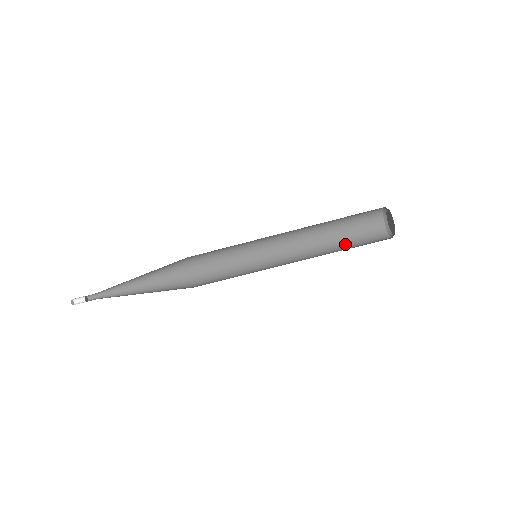
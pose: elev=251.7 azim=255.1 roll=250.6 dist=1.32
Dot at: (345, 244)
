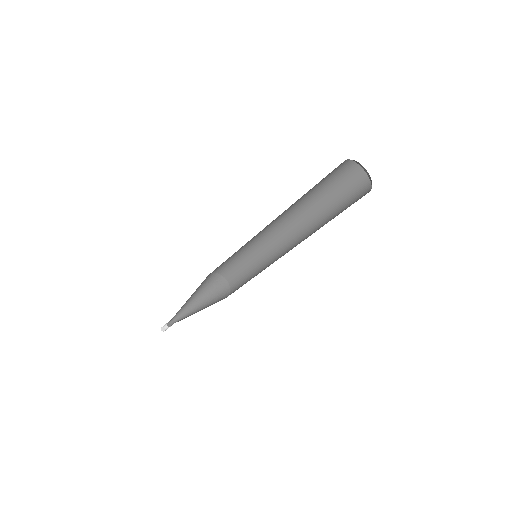
Dot at: (331, 211)
